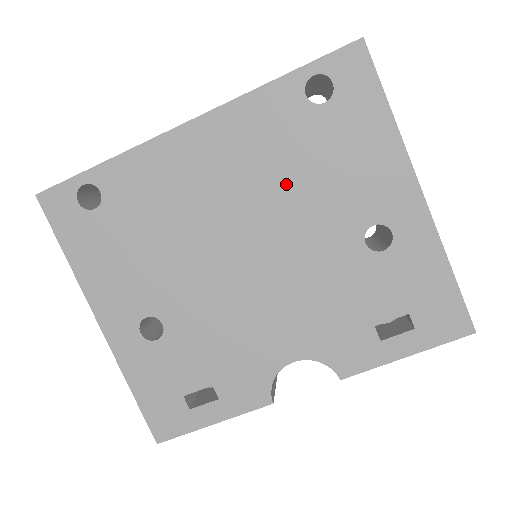
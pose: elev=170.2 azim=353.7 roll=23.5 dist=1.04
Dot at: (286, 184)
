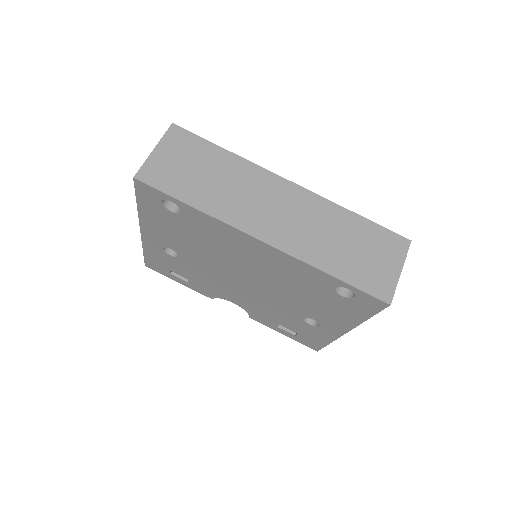
Dot at: (289, 288)
